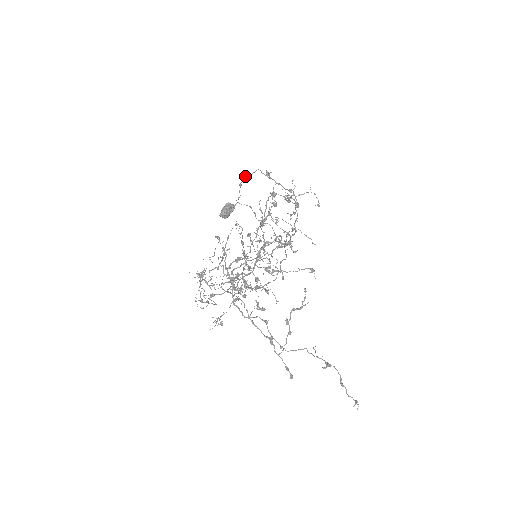
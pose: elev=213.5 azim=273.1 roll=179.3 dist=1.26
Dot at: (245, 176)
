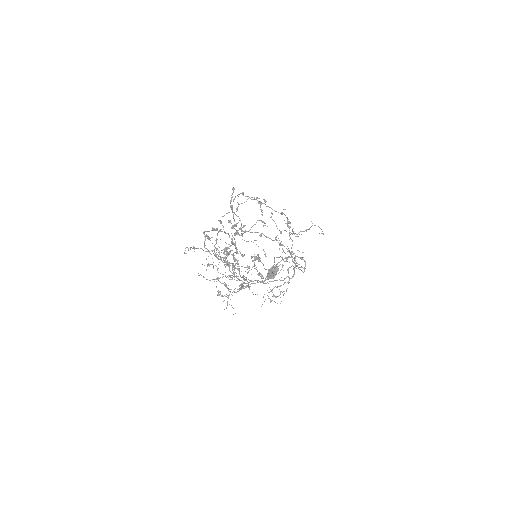
Dot at: occluded
